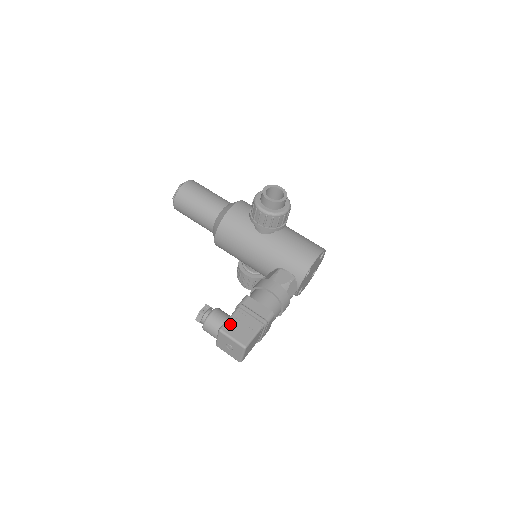
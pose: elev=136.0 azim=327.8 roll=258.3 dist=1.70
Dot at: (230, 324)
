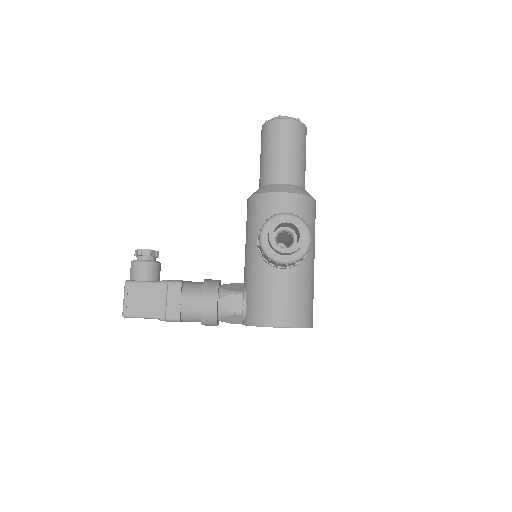
Dot at: (138, 287)
